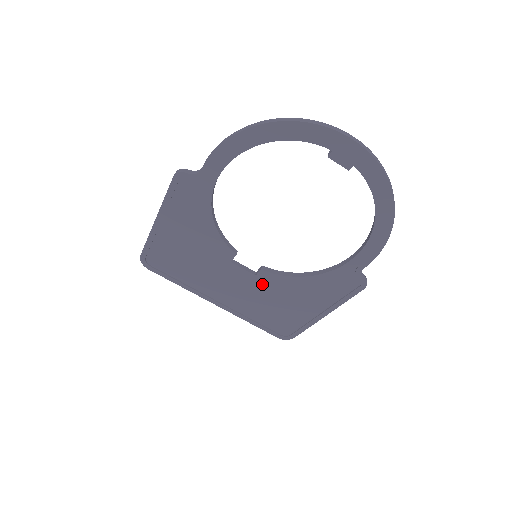
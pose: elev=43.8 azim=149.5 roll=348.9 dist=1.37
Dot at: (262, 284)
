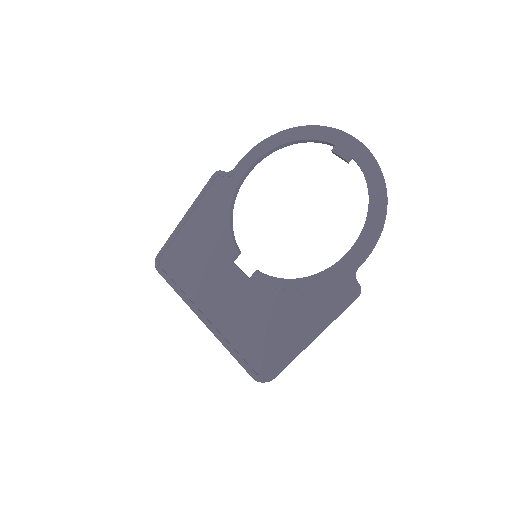
Dot at: (254, 291)
